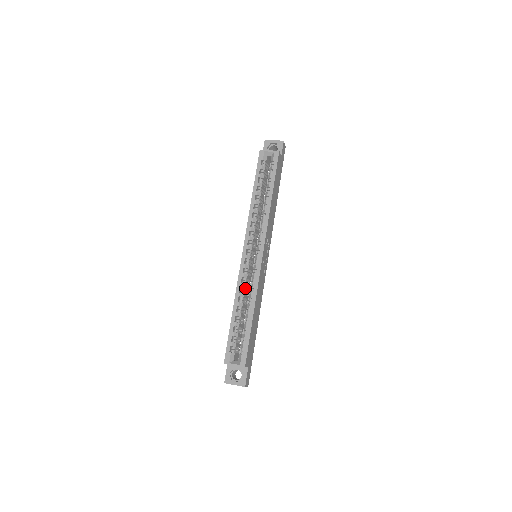
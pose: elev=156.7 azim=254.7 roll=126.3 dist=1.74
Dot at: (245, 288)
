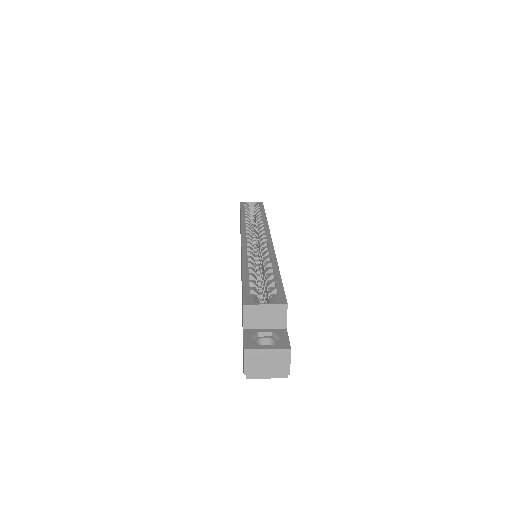
Dot at: occluded
